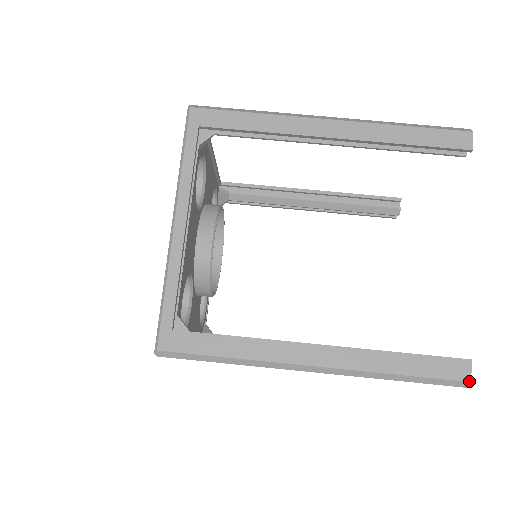
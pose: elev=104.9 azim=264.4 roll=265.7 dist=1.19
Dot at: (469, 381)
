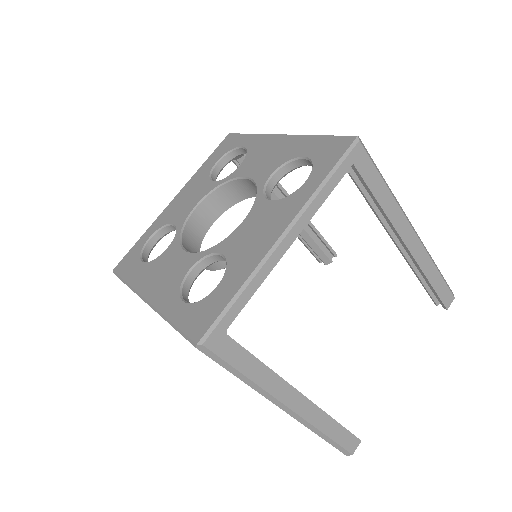
Dot at: occluded
